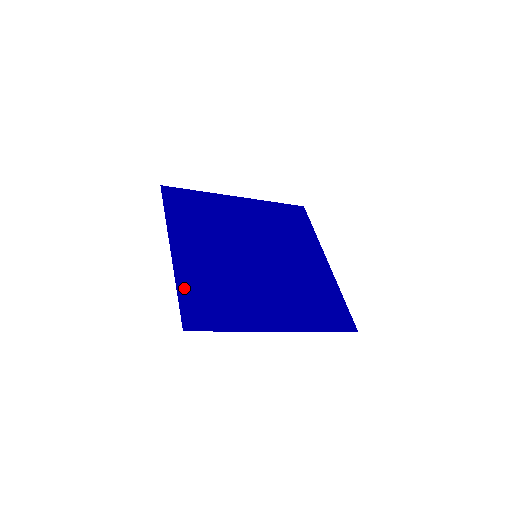
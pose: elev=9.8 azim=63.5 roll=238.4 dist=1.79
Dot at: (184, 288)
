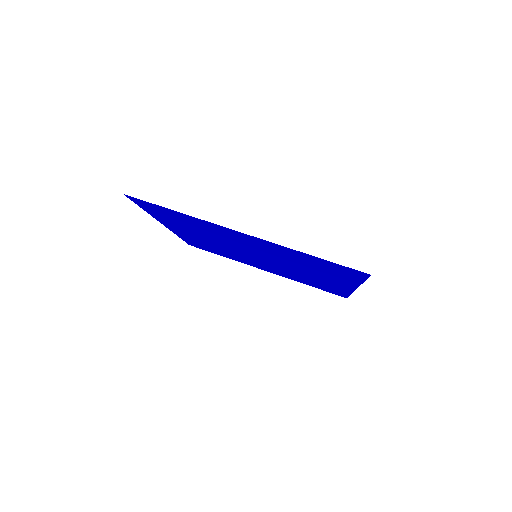
Dot at: (305, 255)
